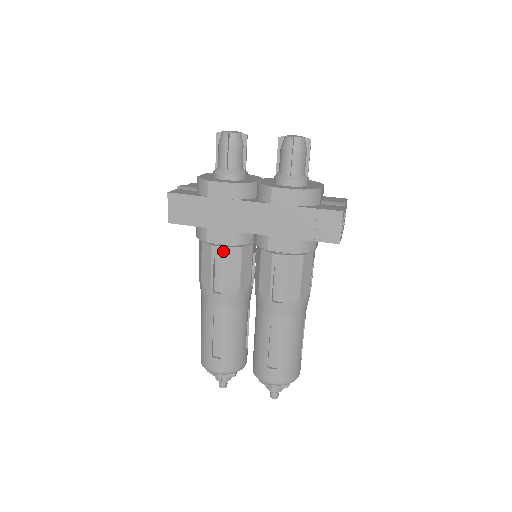
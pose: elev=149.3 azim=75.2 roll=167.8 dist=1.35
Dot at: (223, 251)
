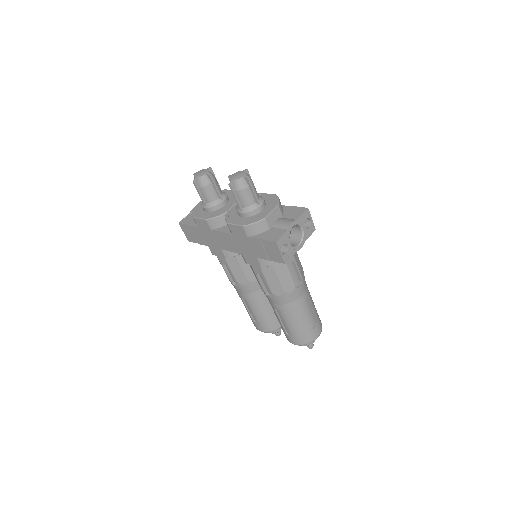
Dot at: (224, 261)
